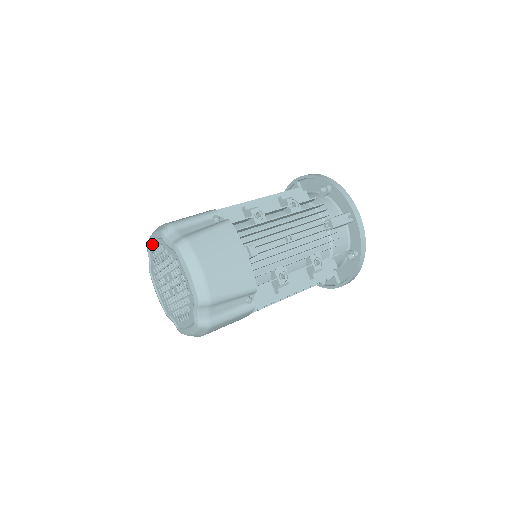
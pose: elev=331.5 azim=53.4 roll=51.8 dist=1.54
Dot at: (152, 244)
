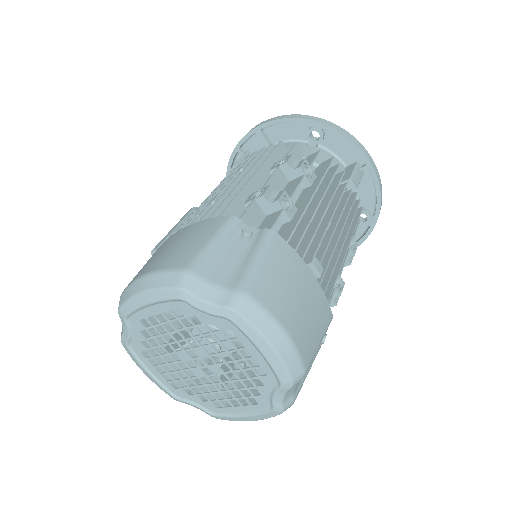
Dot at: (141, 309)
